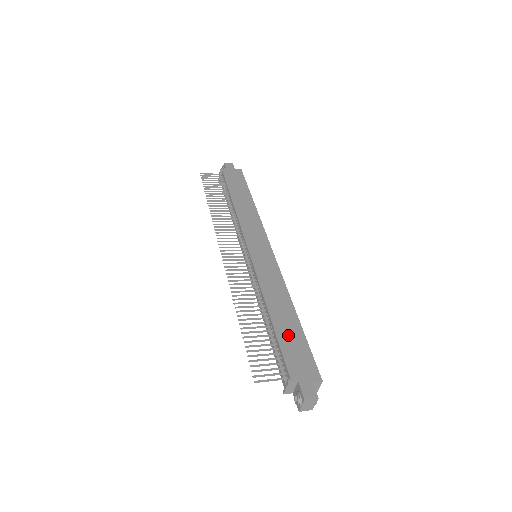
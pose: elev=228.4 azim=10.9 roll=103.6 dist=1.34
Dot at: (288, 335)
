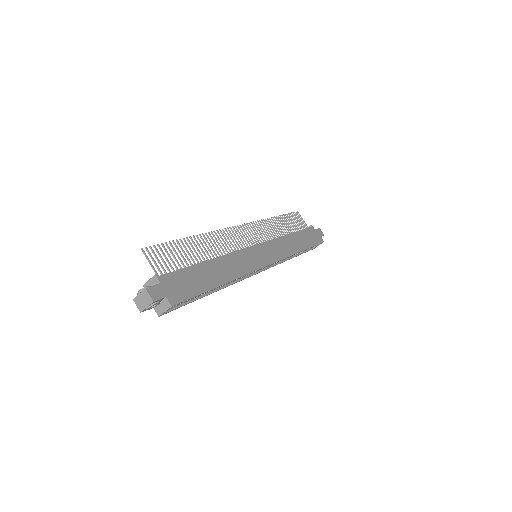
Dot at: (199, 275)
